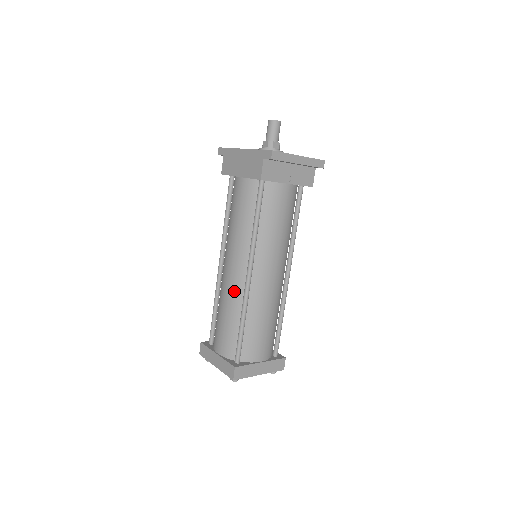
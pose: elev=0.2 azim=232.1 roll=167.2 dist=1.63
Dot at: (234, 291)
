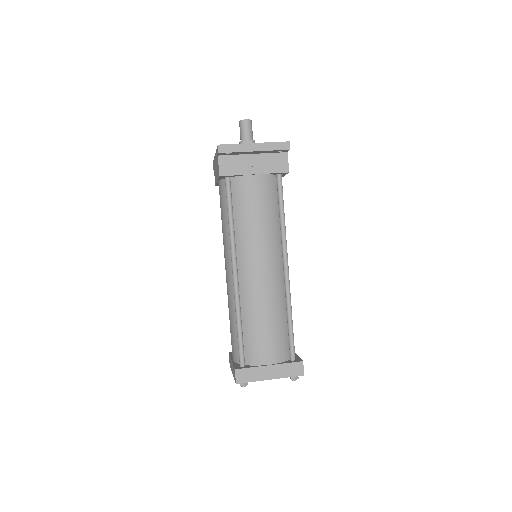
Dot at: (230, 292)
